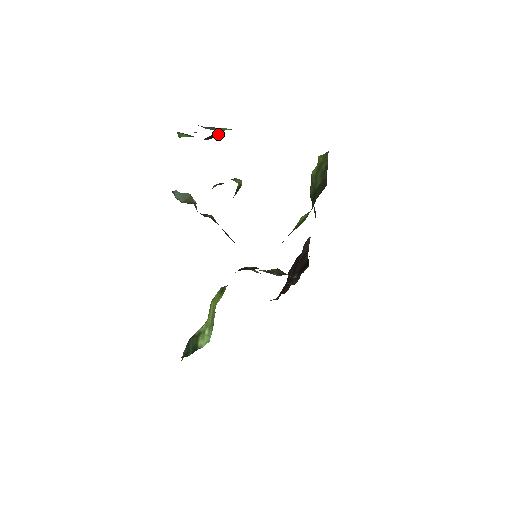
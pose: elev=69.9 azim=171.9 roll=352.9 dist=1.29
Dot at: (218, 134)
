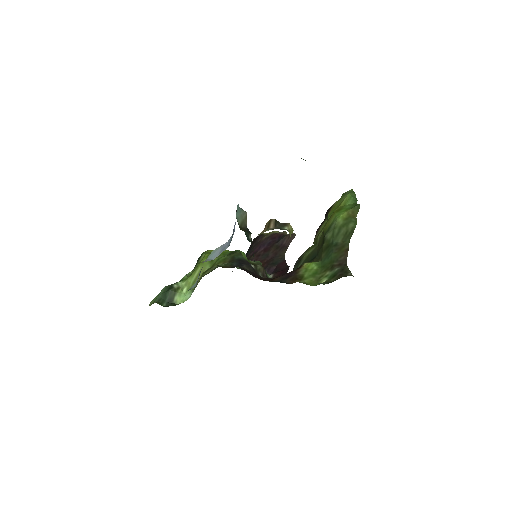
Dot at: occluded
